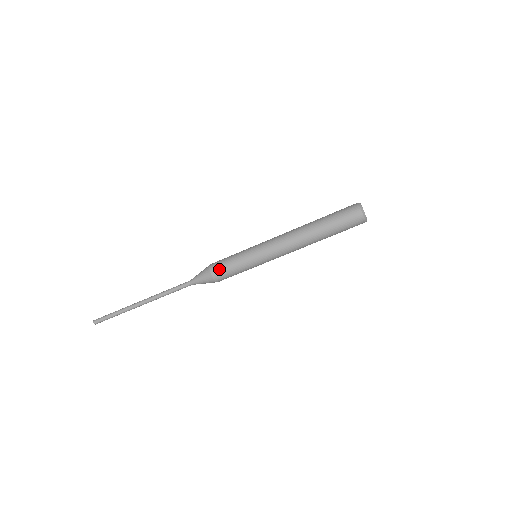
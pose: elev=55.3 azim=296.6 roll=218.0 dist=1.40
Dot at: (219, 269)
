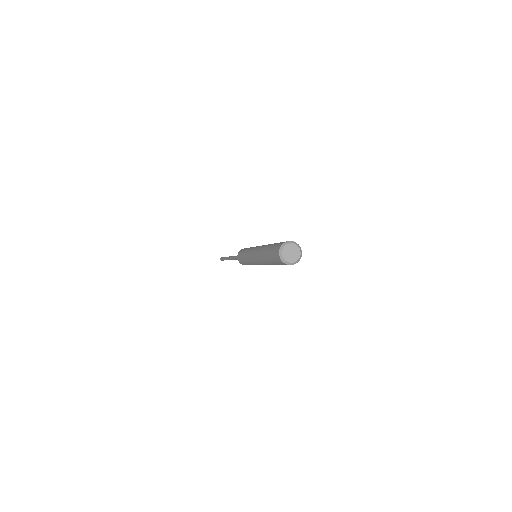
Dot at: (239, 255)
